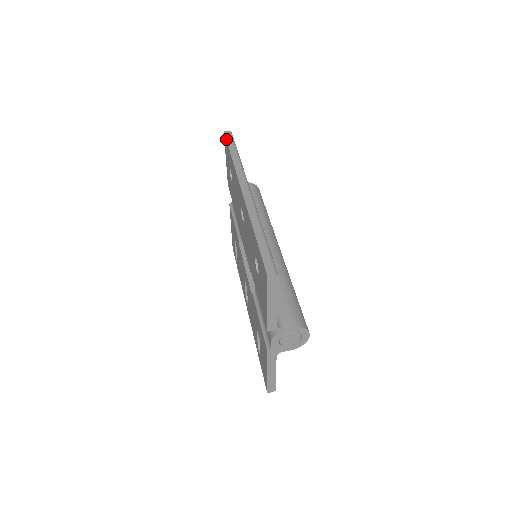
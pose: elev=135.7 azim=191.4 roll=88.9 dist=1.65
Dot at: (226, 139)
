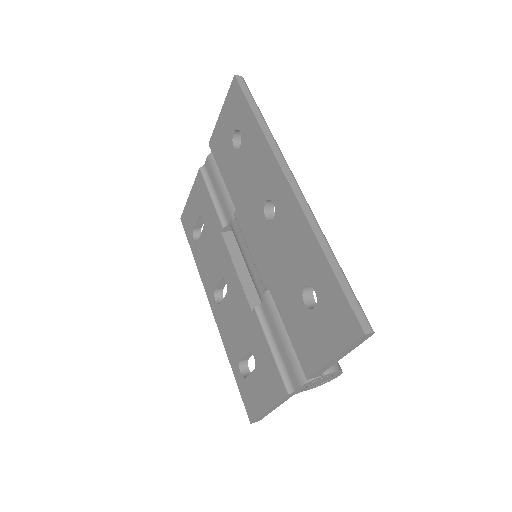
Dot at: (242, 90)
